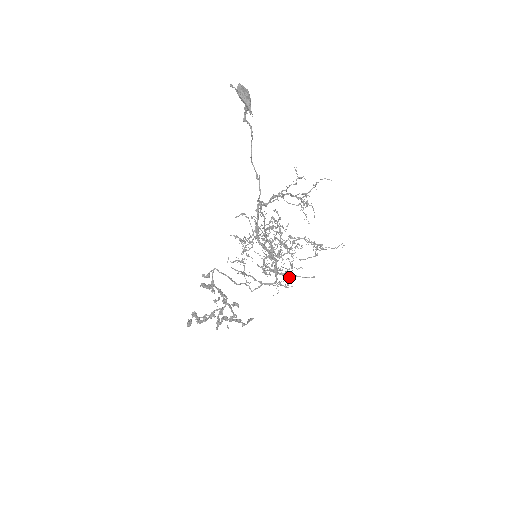
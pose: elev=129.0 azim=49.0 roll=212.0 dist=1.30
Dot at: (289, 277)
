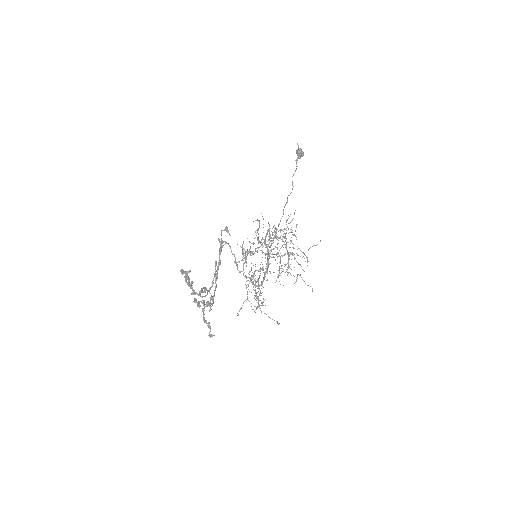
Dot at: (260, 310)
